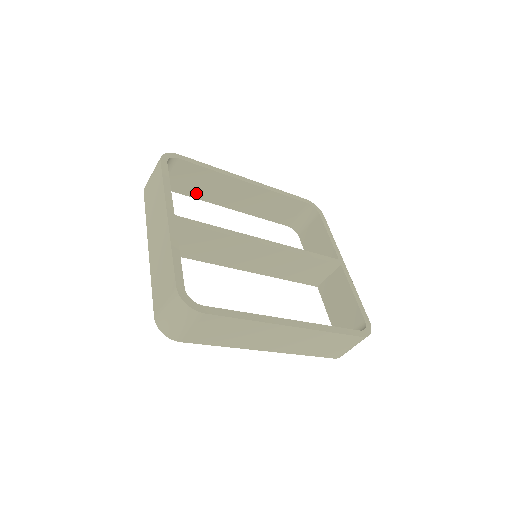
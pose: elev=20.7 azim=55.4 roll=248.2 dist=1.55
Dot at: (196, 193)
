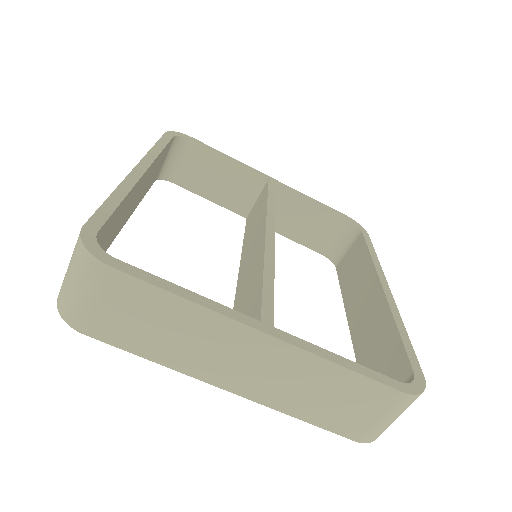
Dot at: occluded
